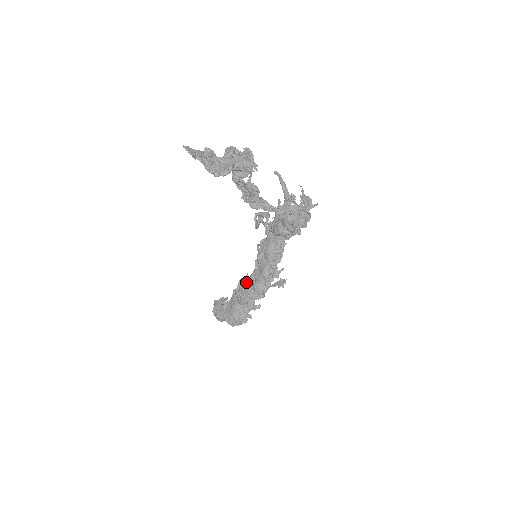
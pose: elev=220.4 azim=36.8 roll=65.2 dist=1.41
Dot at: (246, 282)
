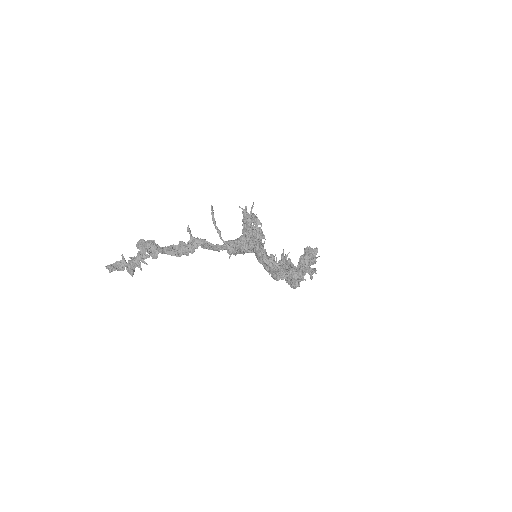
Dot at: occluded
